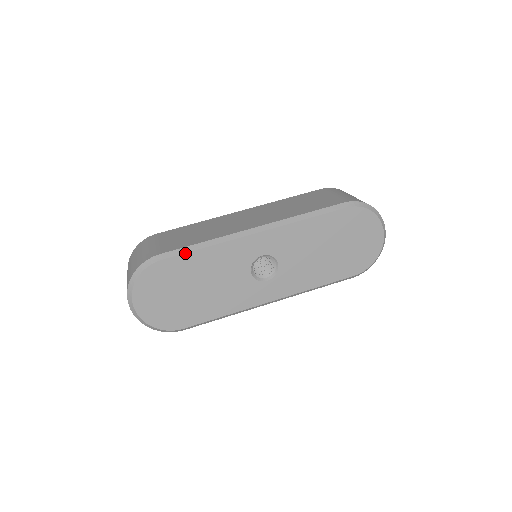
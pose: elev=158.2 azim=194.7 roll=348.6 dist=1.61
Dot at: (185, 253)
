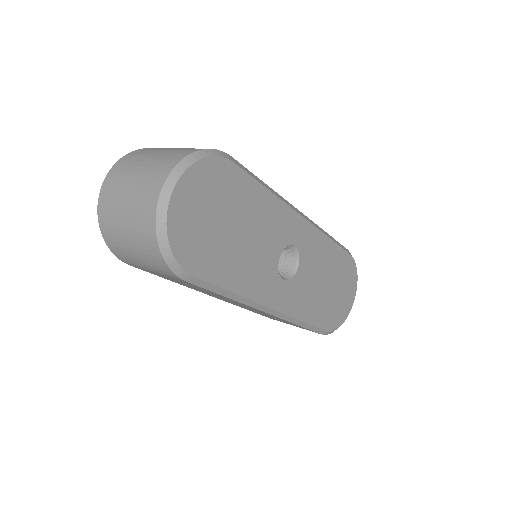
Dot at: (254, 178)
